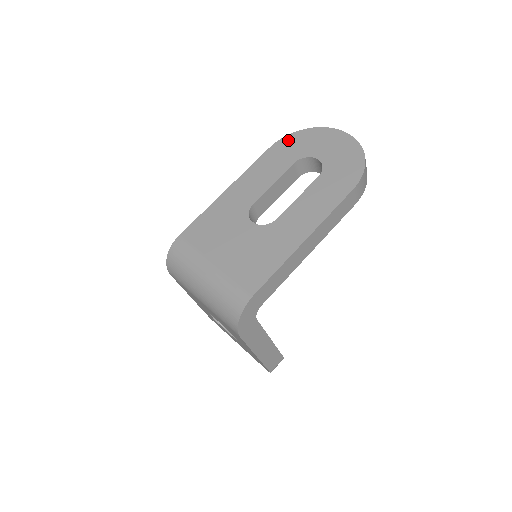
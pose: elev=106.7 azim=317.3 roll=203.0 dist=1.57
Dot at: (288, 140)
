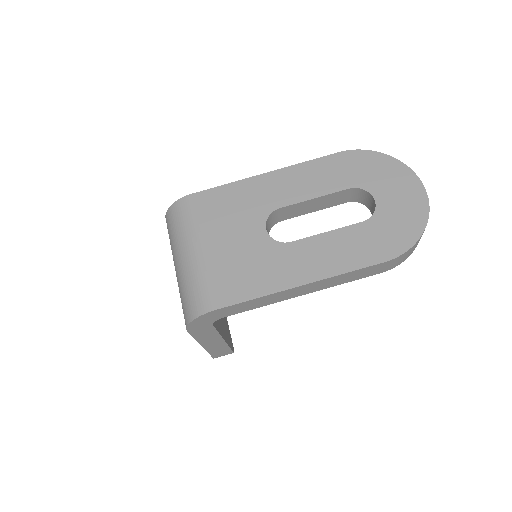
Dot at: (362, 156)
